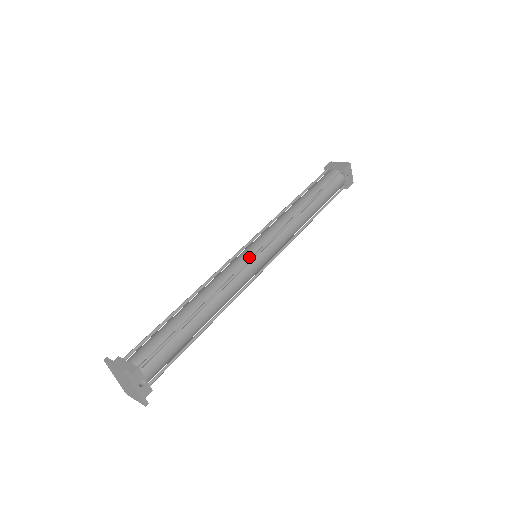
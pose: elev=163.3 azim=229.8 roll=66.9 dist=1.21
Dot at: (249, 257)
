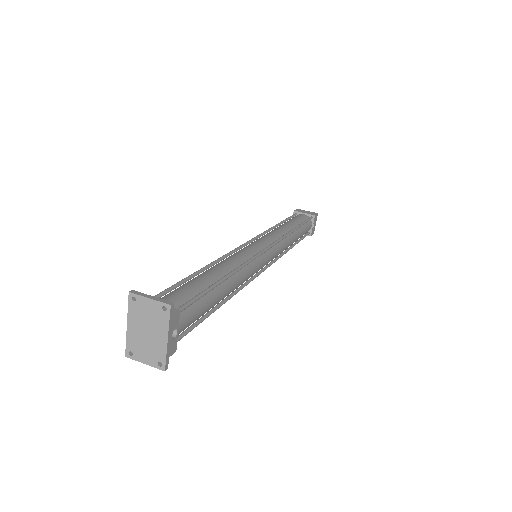
Dot at: (258, 250)
